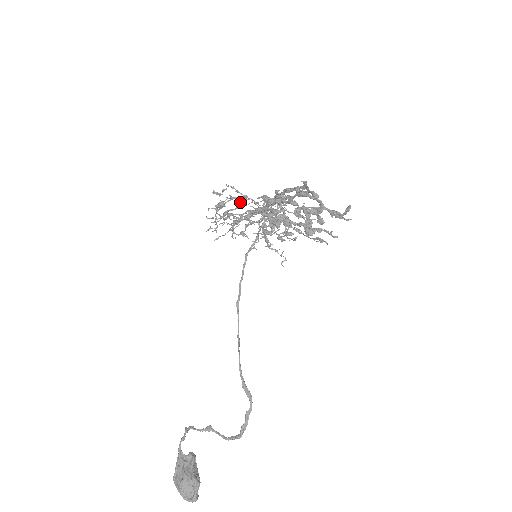
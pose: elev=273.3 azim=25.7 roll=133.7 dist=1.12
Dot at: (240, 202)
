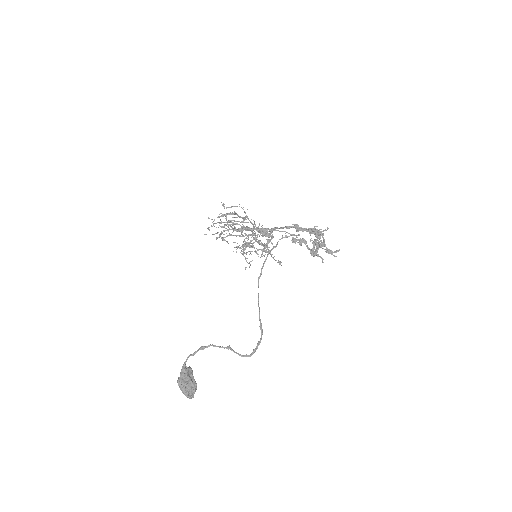
Dot at: (245, 219)
